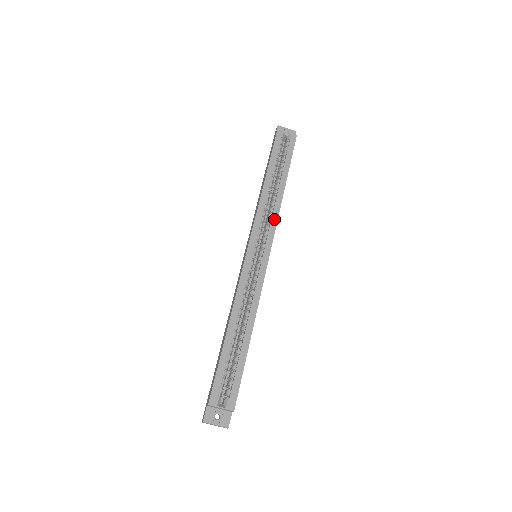
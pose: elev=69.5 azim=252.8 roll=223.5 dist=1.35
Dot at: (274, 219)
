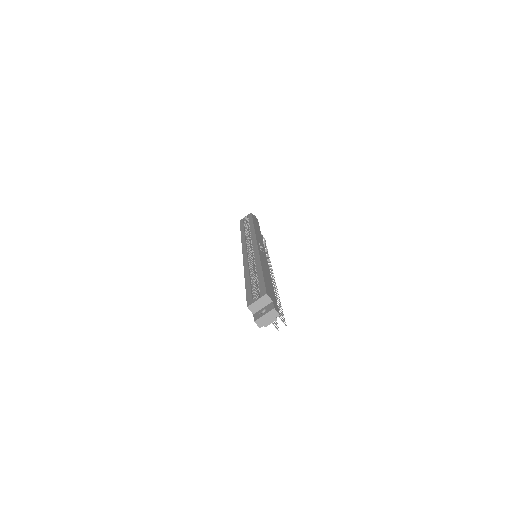
Dot at: (253, 235)
